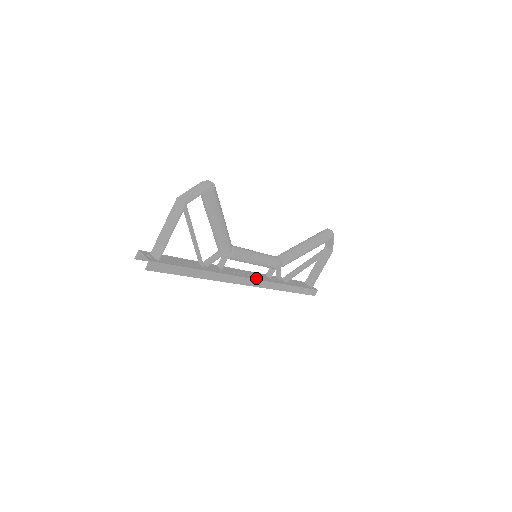
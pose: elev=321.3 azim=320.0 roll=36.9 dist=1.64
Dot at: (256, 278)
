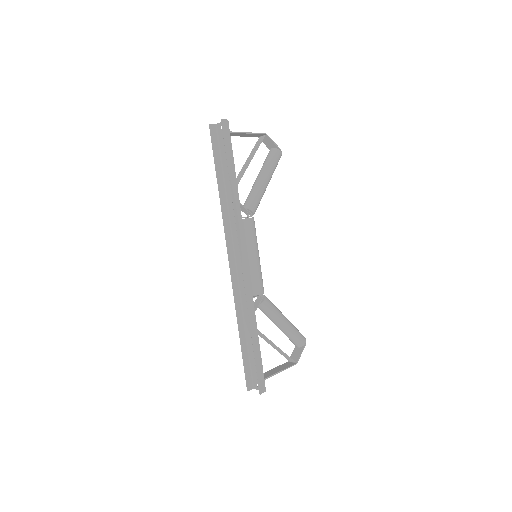
Dot at: (247, 267)
